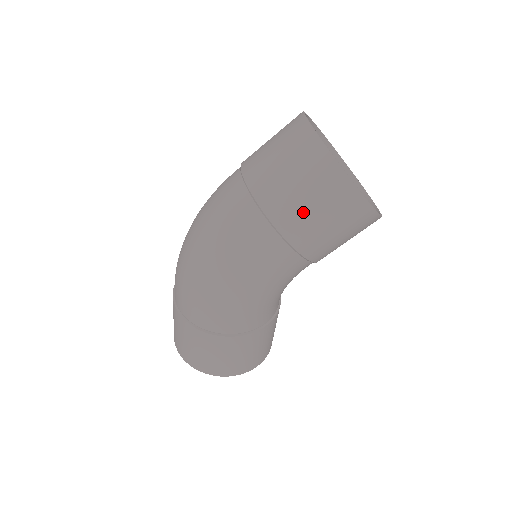
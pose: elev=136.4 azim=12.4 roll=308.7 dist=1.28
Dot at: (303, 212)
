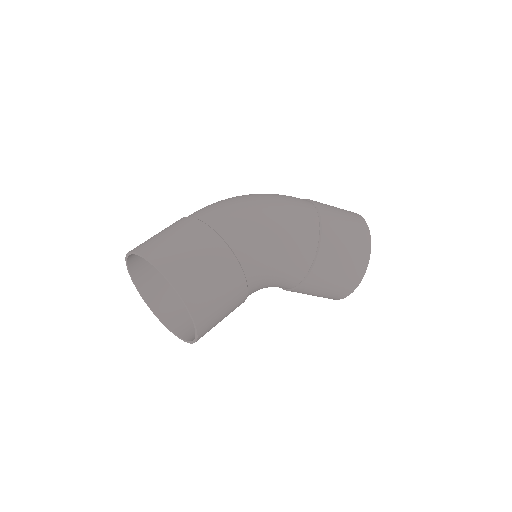
Dot at: (337, 216)
